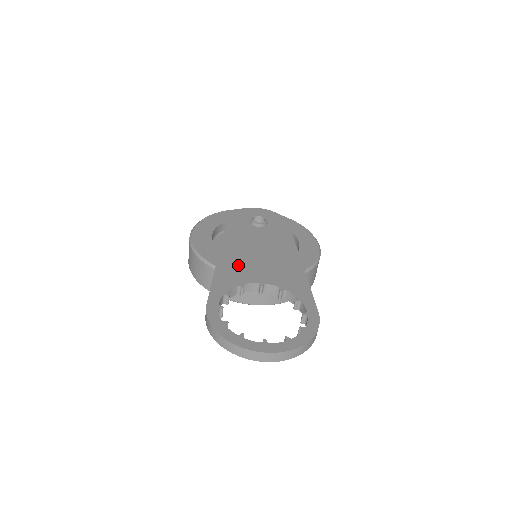
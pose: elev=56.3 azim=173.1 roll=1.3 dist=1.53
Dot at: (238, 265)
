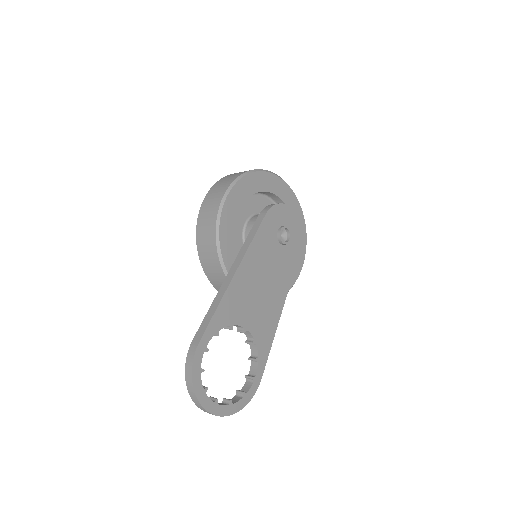
Dot at: (242, 296)
